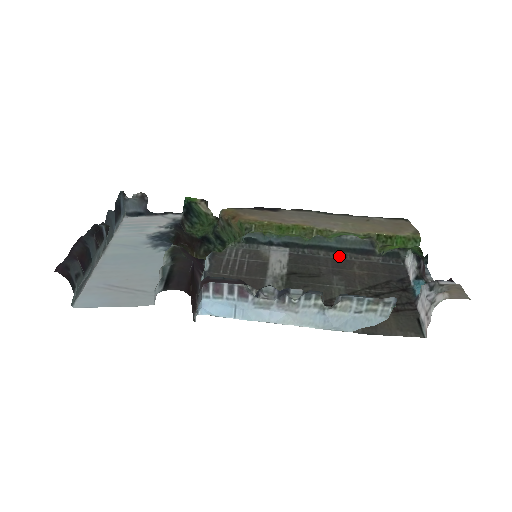
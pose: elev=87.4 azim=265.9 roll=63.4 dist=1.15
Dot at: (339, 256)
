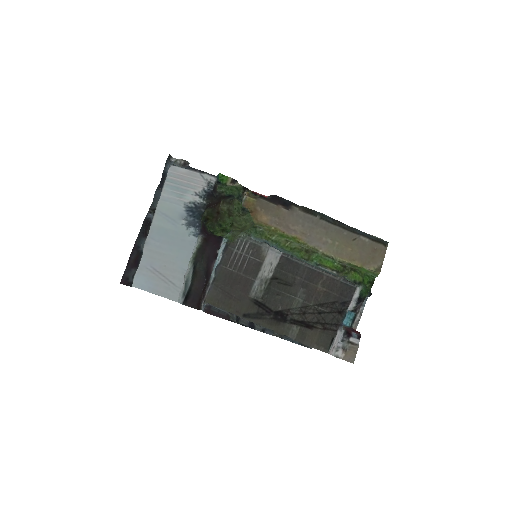
Dot at: (315, 267)
